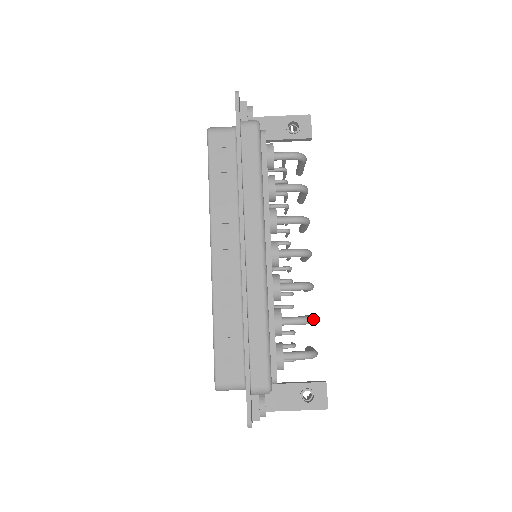
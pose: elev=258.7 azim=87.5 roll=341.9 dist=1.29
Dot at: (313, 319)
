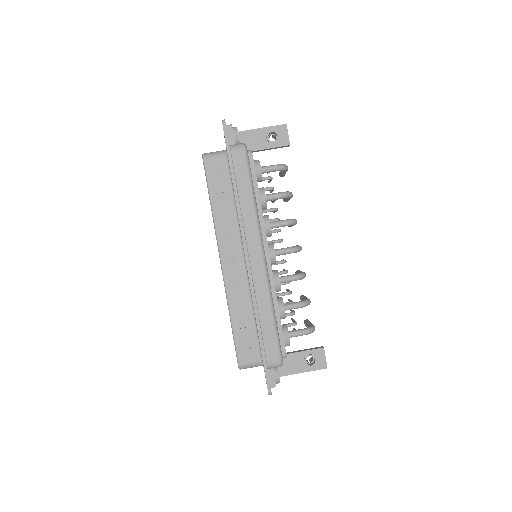
Dot at: (309, 302)
